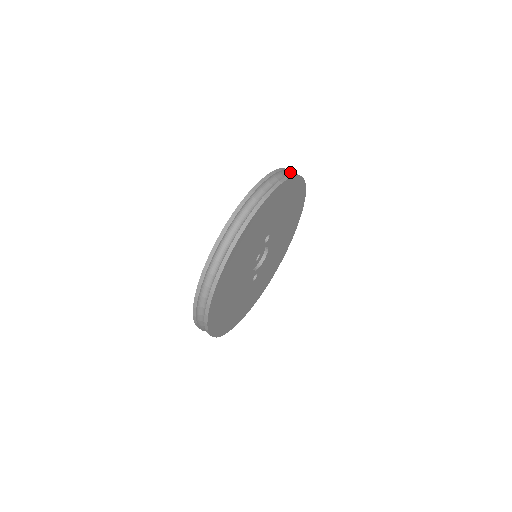
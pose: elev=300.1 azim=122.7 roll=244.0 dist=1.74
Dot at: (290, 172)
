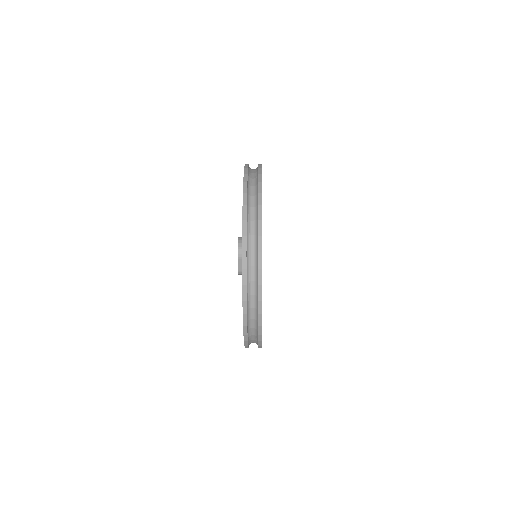
Dot at: occluded
